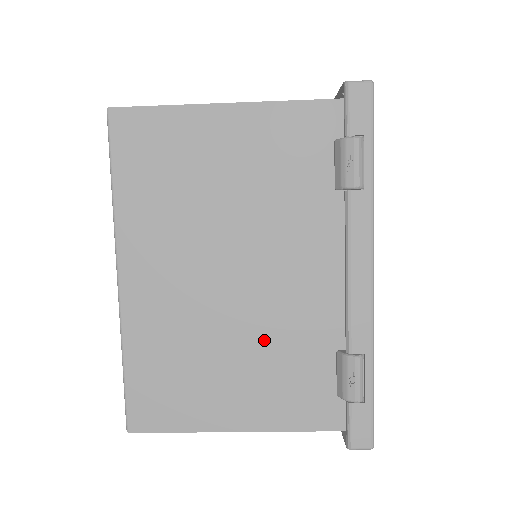
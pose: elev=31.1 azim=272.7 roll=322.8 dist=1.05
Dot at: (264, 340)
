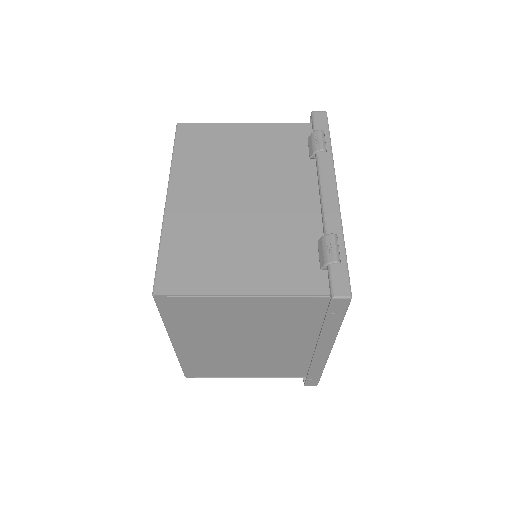
Dot at: (265, 234)
